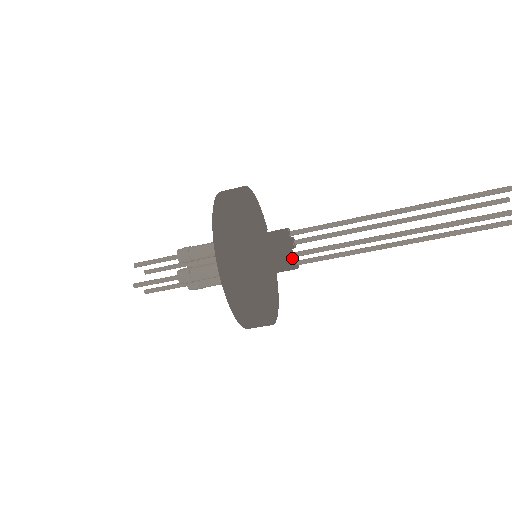
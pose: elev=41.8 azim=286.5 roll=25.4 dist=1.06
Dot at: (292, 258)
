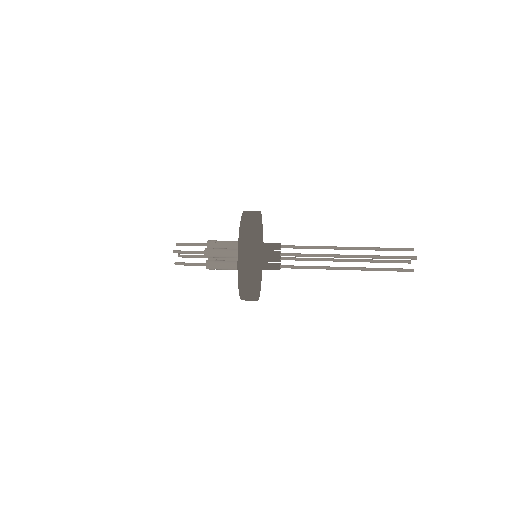
Dot at: occluded
